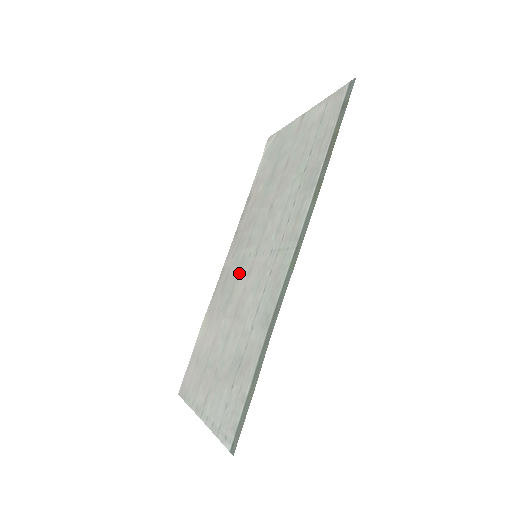
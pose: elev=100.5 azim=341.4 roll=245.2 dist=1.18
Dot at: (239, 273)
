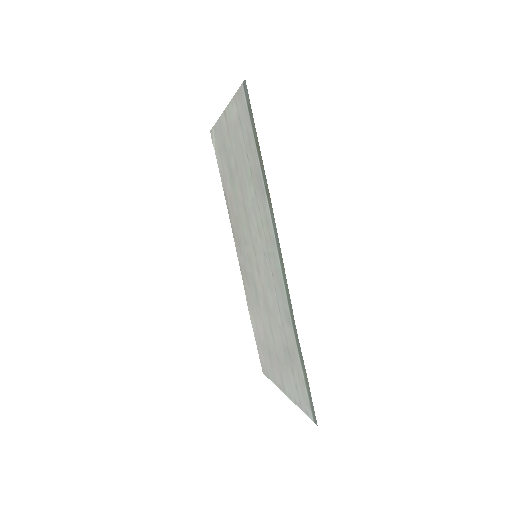
Dot at: (252, 271)
